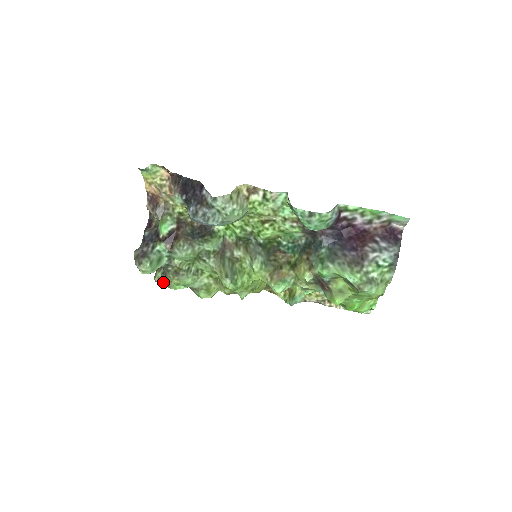
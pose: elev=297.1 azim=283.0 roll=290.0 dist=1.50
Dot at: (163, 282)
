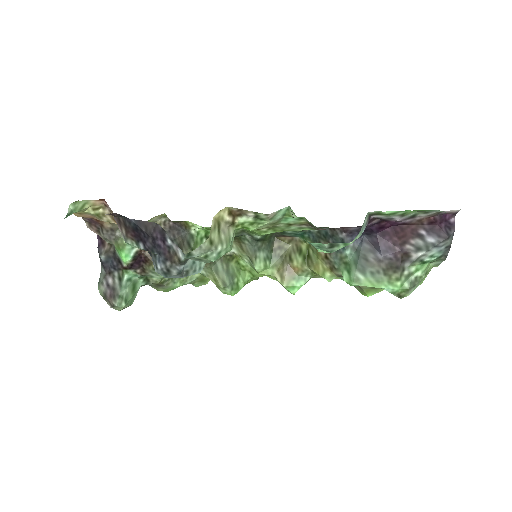
Dot at: occluded
